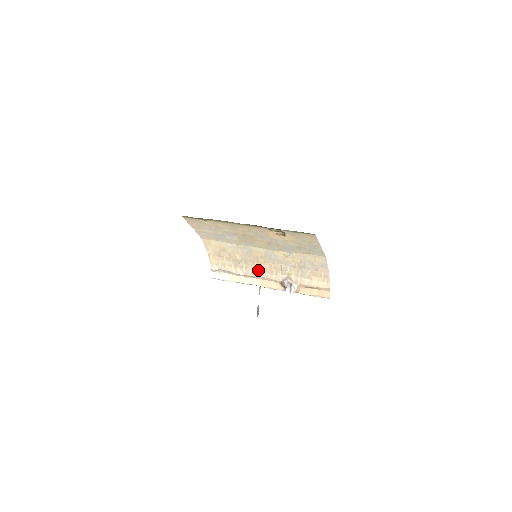
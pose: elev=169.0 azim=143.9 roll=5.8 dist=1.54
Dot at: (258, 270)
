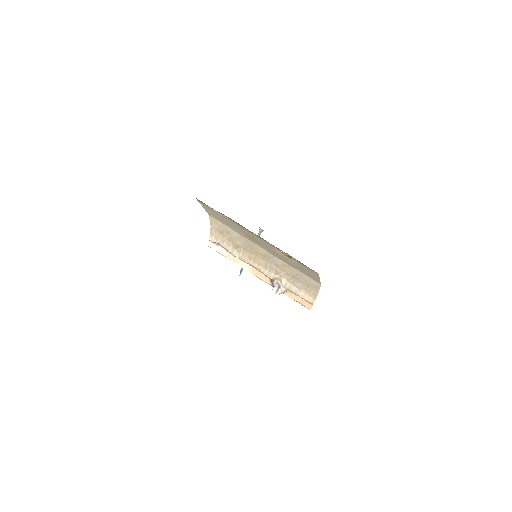
Dot at: (254, 260)
